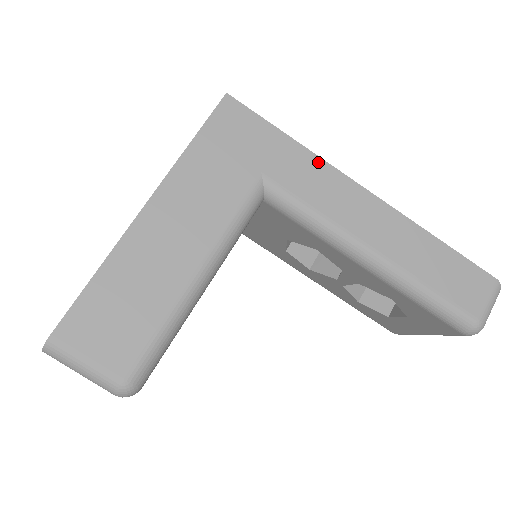
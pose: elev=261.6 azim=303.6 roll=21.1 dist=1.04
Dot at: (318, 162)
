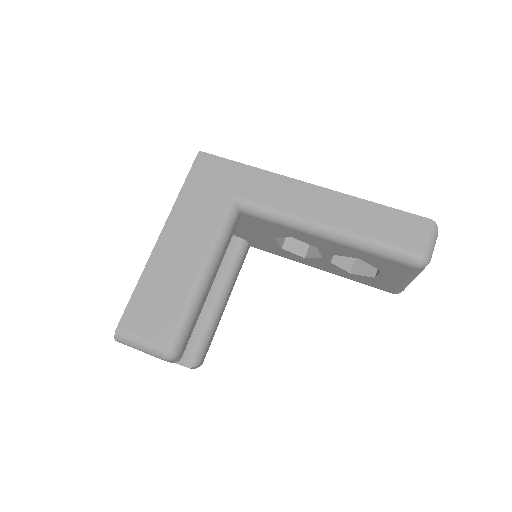
Dot at: (270, 175)
